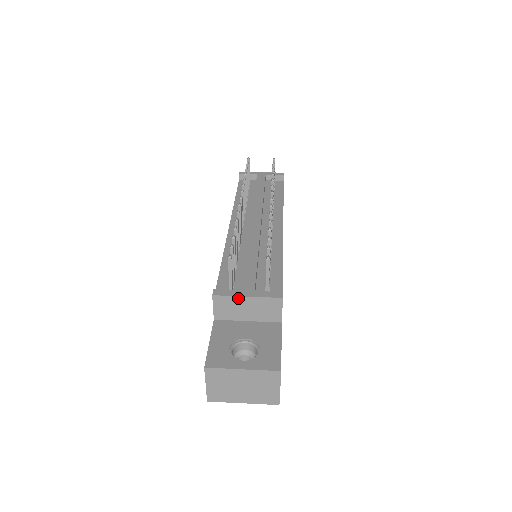
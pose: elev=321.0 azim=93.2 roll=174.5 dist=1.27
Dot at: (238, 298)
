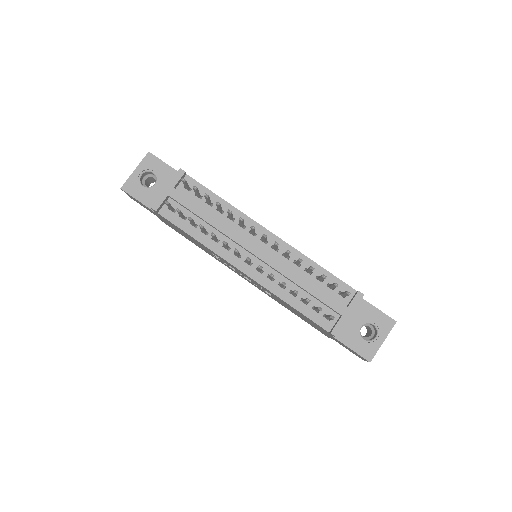
Dot at: (346, 321)
